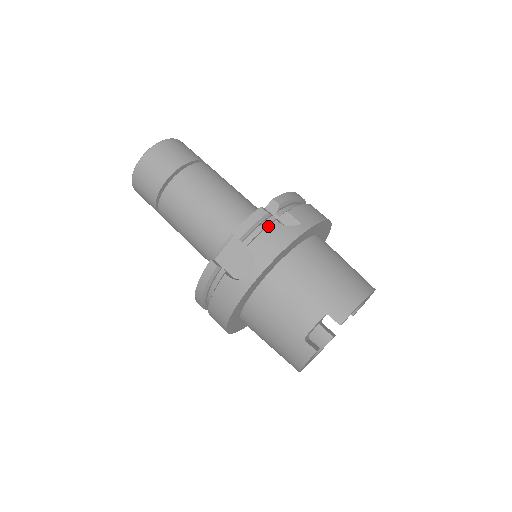
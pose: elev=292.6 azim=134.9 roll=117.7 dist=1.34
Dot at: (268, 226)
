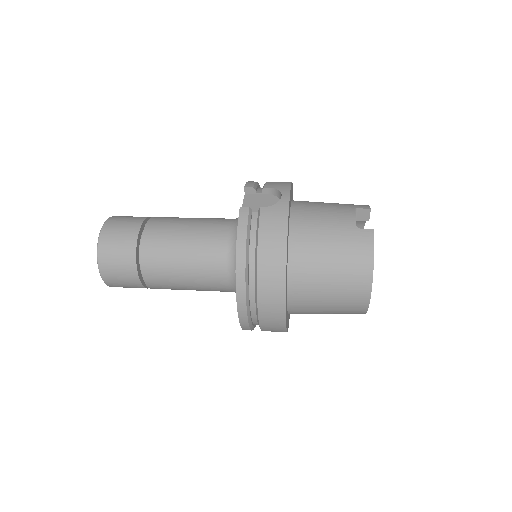
Dot at: occluded
